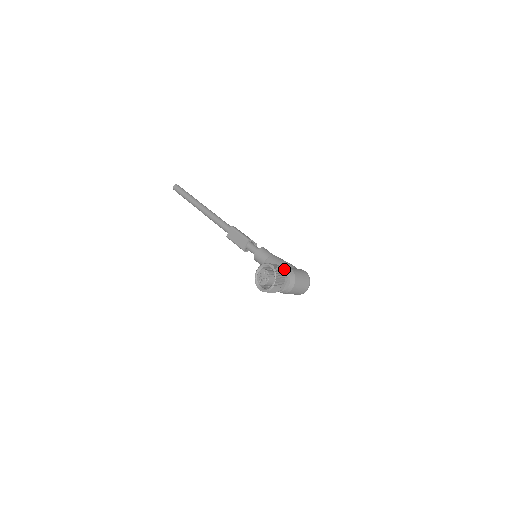
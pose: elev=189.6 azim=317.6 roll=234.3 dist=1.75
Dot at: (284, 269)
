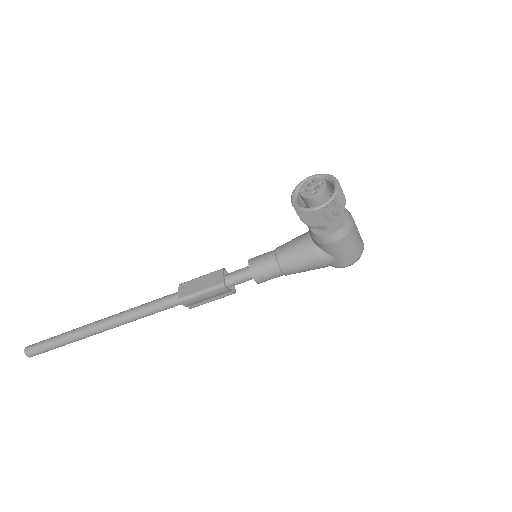
Dot at: occluded
